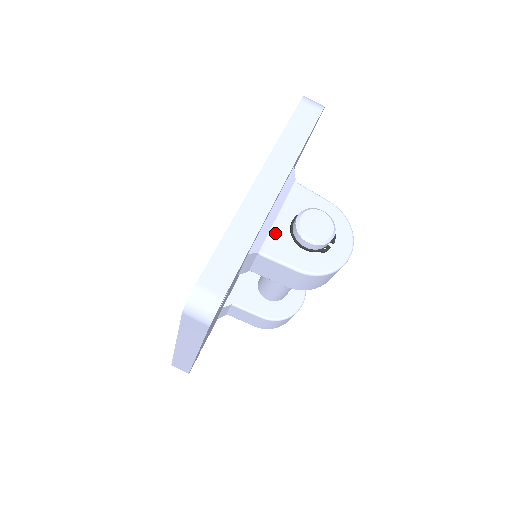
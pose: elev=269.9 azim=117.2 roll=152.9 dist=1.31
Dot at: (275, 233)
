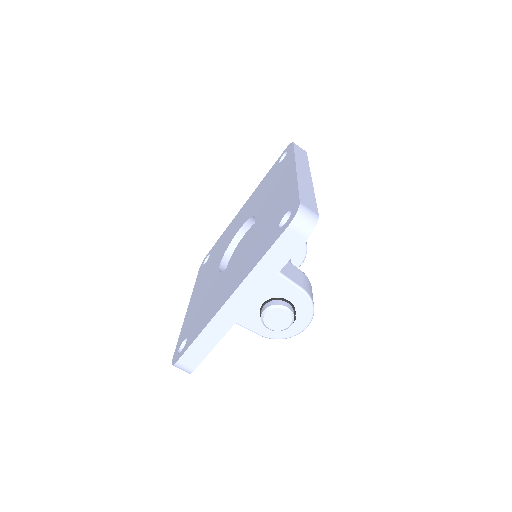
Dot at: (247, 310)
